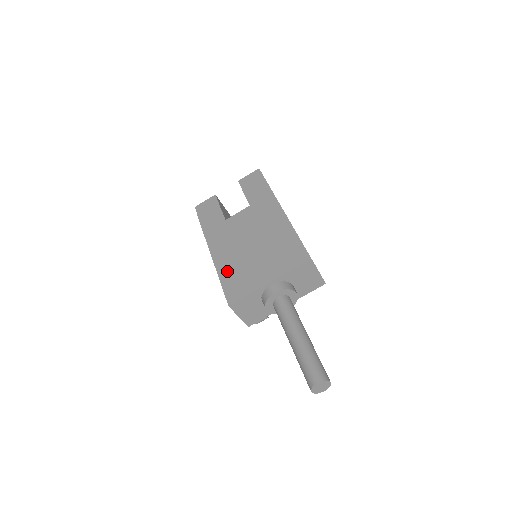
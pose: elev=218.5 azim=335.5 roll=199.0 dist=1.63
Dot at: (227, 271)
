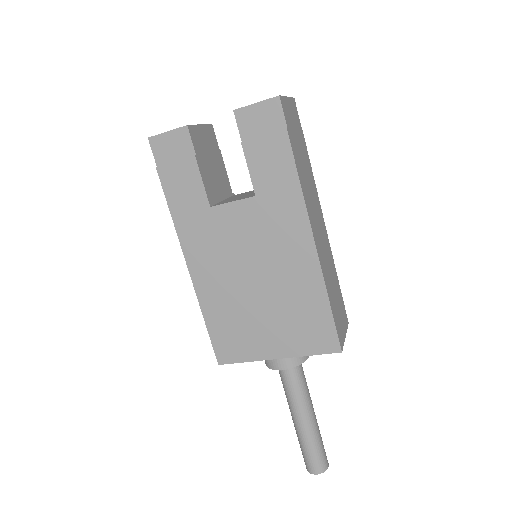
Dot at: (215, 312)
